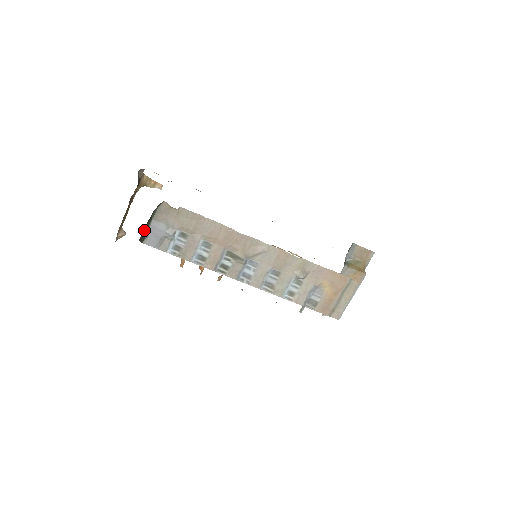
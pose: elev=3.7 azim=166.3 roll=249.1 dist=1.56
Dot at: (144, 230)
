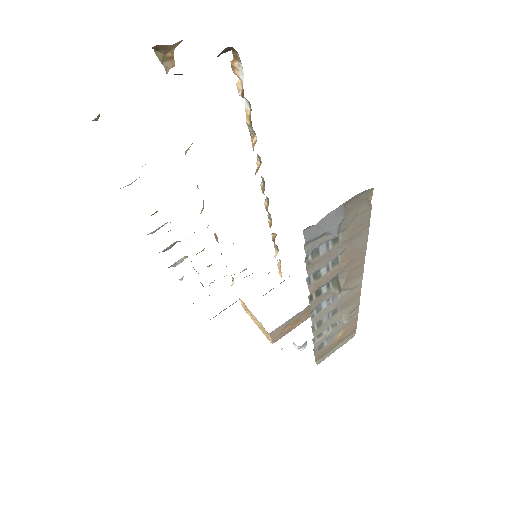
Dot at: occluded
